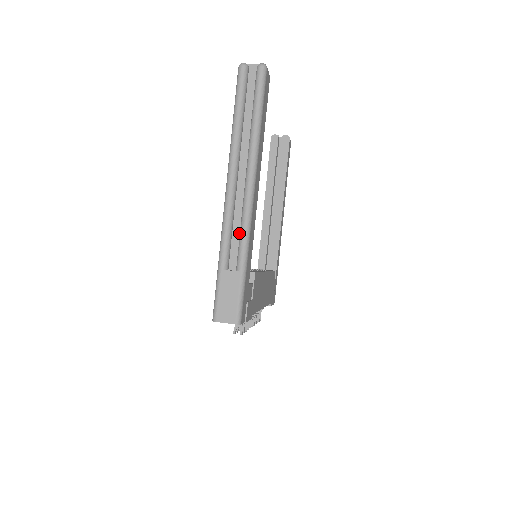
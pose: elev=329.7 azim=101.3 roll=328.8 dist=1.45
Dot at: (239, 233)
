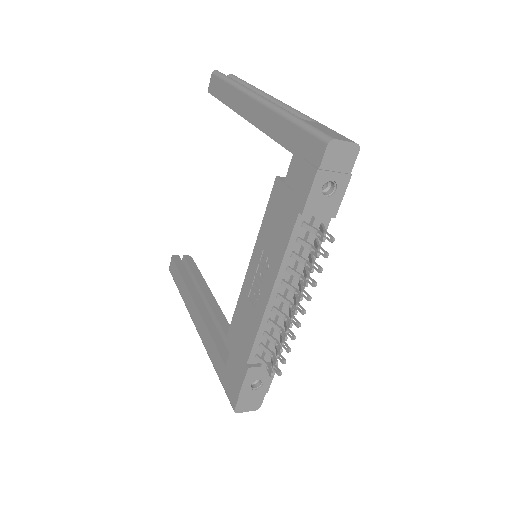
Dot at: occluded
